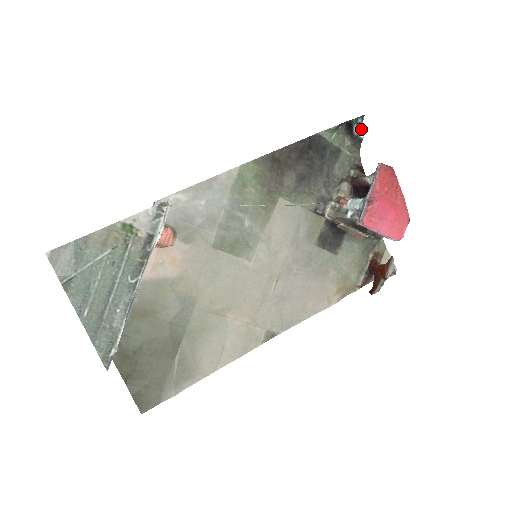
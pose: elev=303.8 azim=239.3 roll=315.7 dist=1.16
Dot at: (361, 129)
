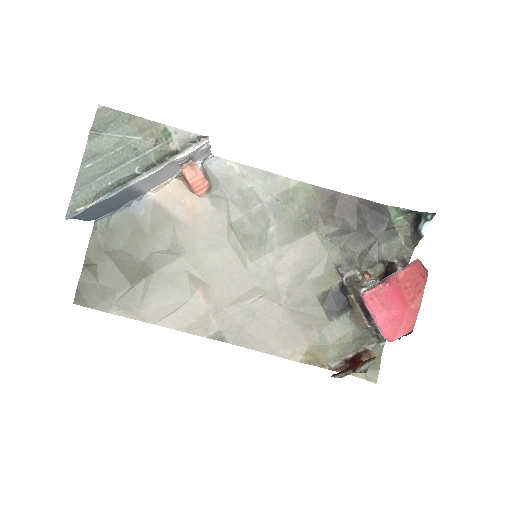
Dot at: (426, 226)
